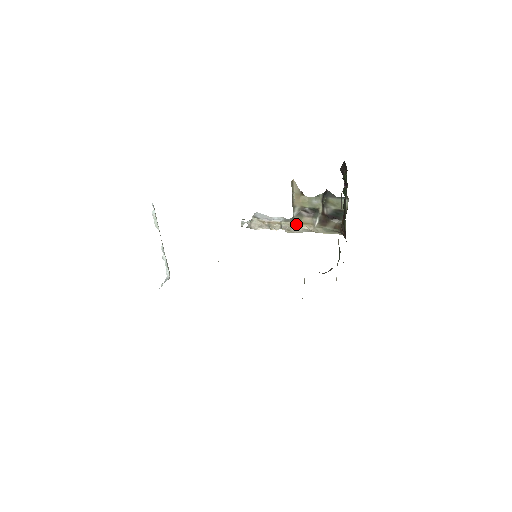
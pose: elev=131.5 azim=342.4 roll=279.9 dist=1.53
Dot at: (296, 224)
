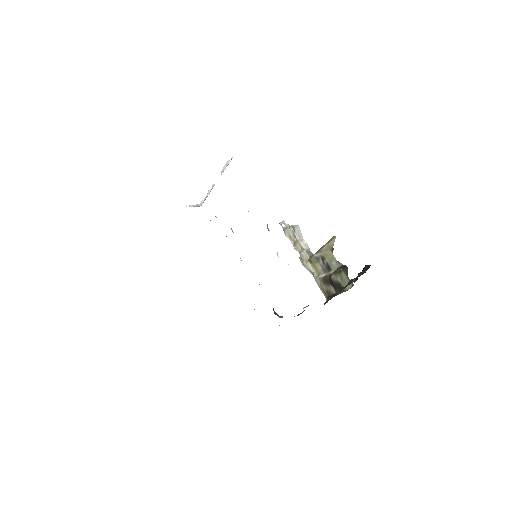
Dot at: (310, 261)
